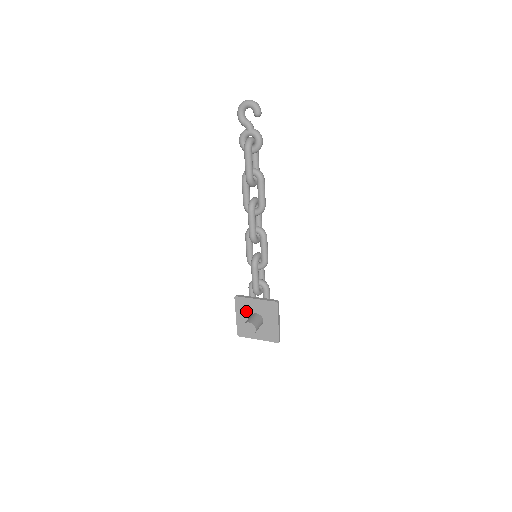
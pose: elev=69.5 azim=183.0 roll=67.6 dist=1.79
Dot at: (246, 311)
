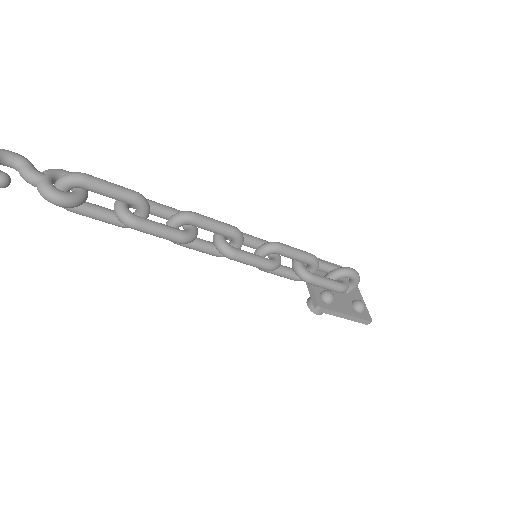
Dot at: occluded
